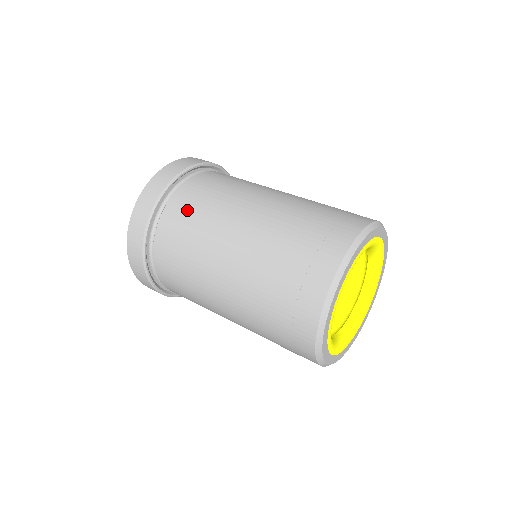
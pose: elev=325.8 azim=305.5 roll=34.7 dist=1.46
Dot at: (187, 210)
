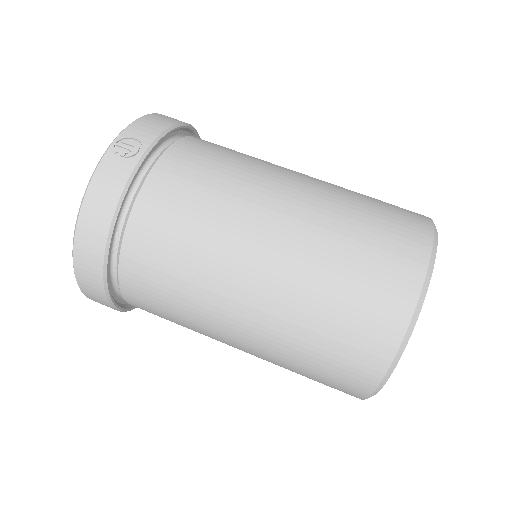
Dot at: (152, 294)
